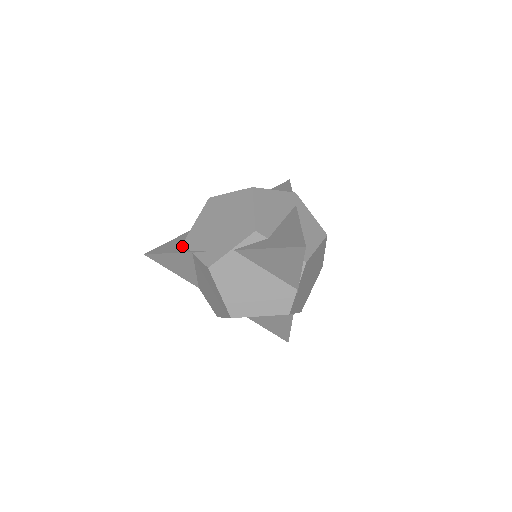
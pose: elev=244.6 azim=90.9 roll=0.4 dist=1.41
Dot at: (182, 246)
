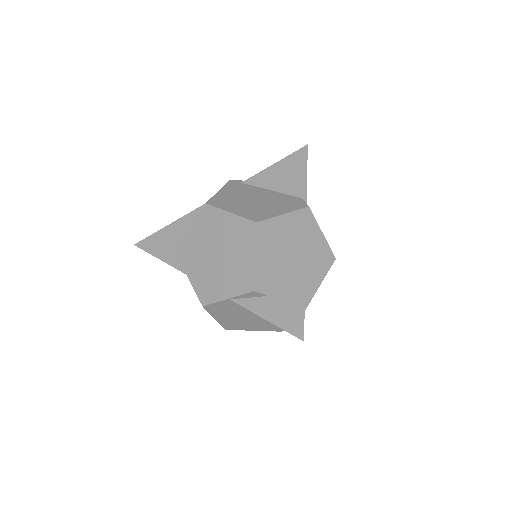
Dot at: (175, 253)
